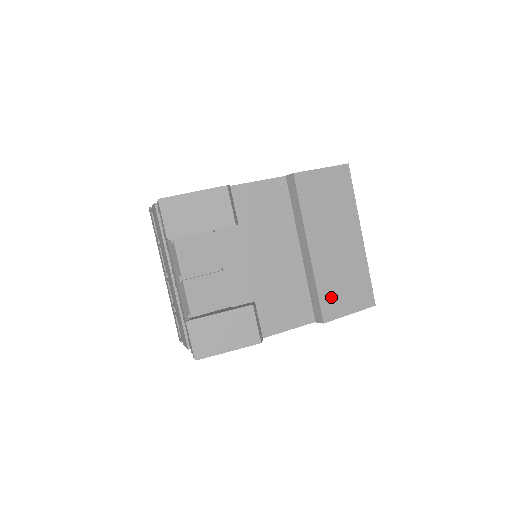
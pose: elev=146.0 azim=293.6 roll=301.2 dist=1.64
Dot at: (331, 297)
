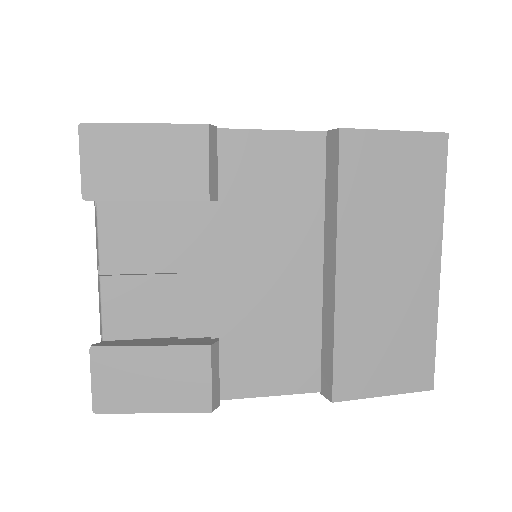
Dot at: (357, 361)
